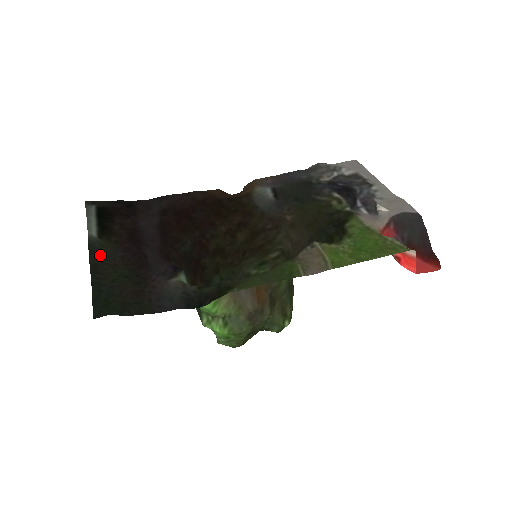
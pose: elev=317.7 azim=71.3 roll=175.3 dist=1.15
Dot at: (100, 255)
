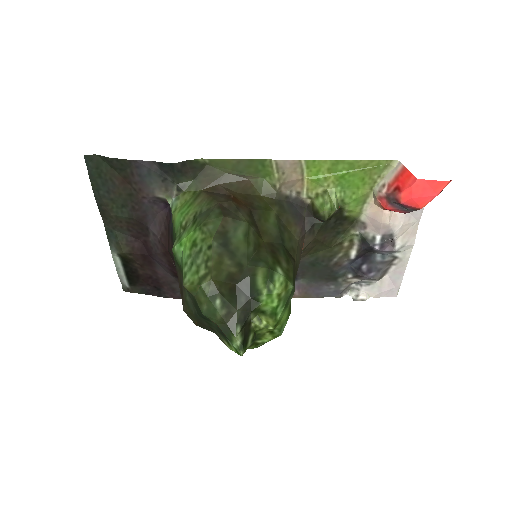
Dot at: (112, 229)
